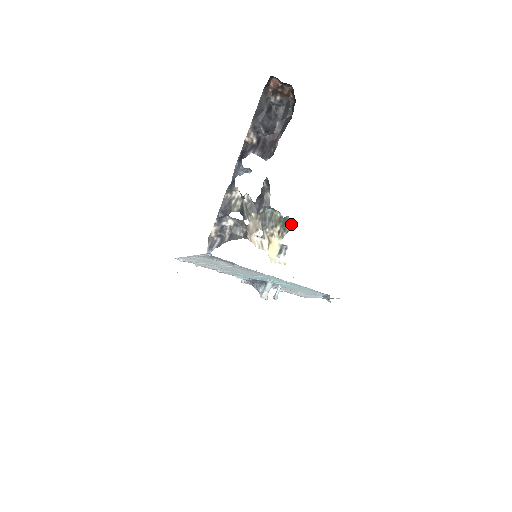
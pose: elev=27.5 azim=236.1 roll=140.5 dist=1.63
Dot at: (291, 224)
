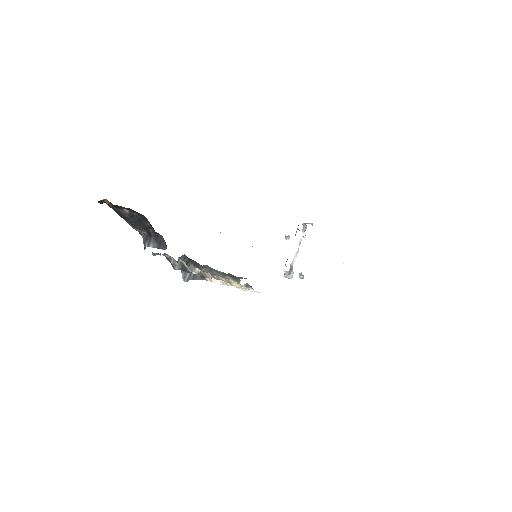
Dot at: (239, 277)
